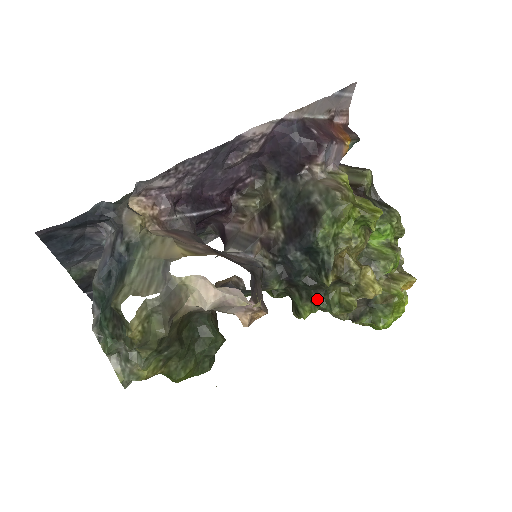
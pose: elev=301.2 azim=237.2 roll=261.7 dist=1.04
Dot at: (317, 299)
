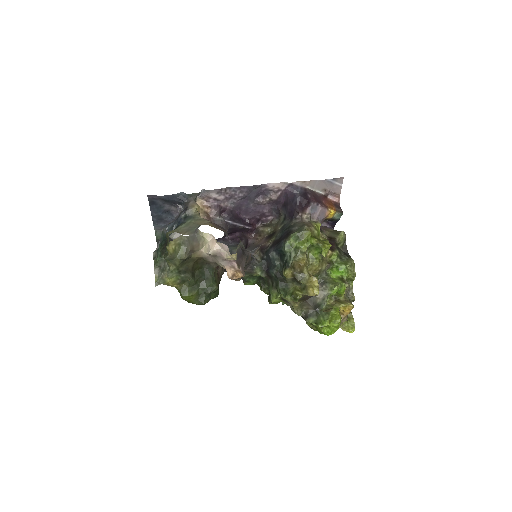
Dot at: (280, 288)
